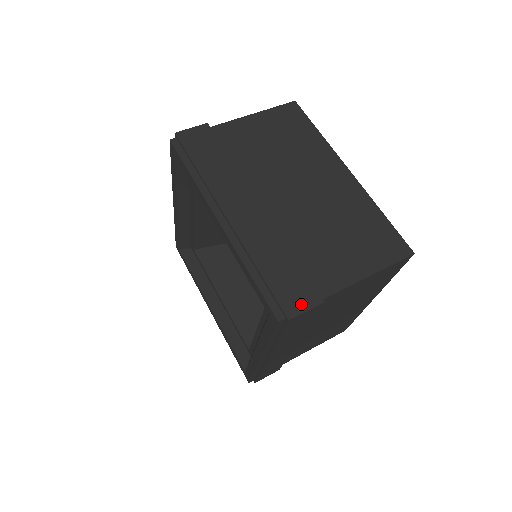
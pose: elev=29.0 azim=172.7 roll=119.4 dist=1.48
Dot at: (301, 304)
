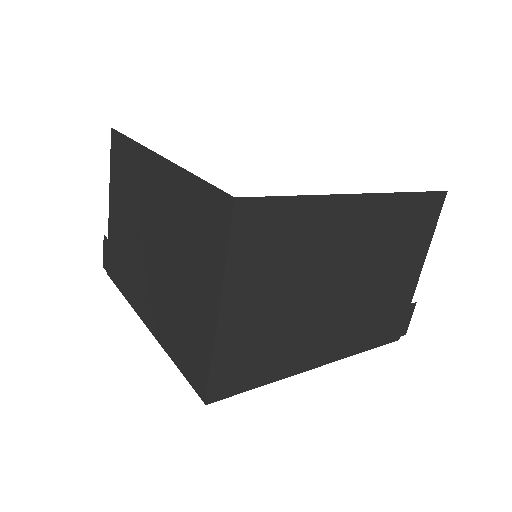
Dot at: (406, 321)
